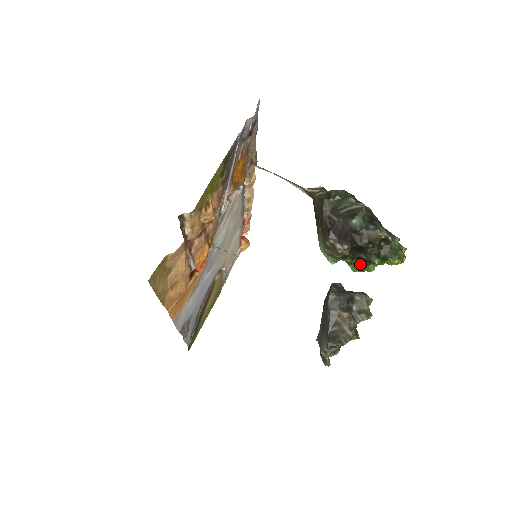
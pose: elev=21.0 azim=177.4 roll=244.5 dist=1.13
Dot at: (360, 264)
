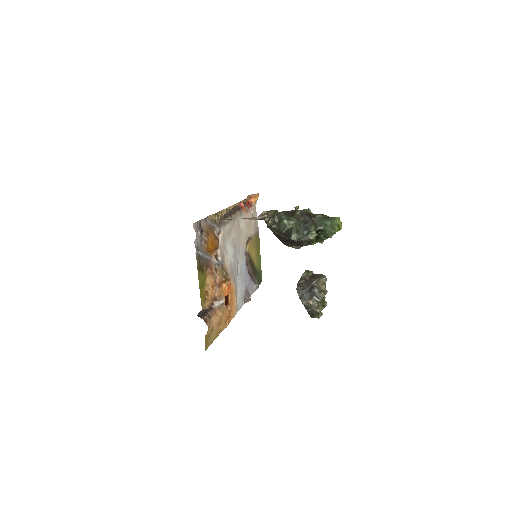
Dot at: (316, 241)
